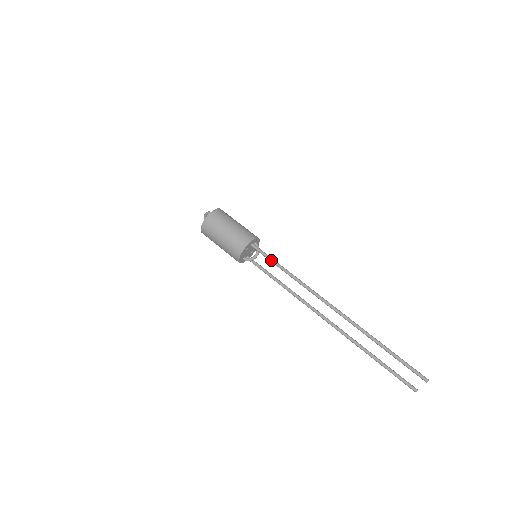
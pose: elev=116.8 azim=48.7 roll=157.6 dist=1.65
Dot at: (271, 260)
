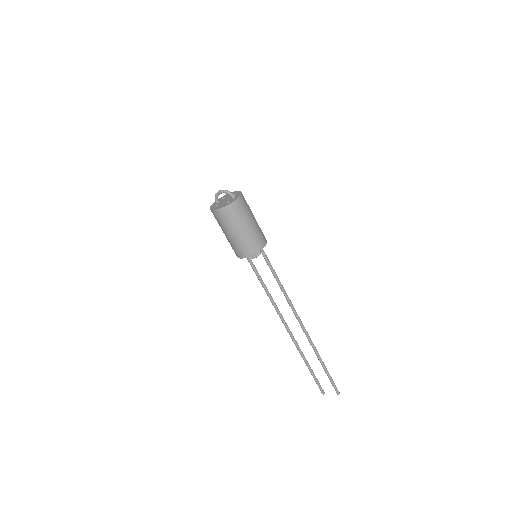
Dot at: (272, 270)
